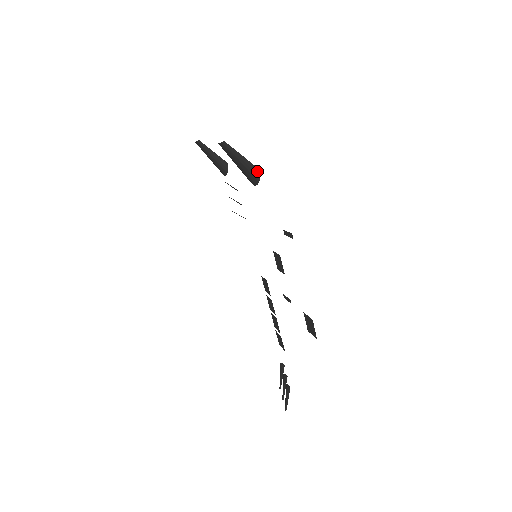
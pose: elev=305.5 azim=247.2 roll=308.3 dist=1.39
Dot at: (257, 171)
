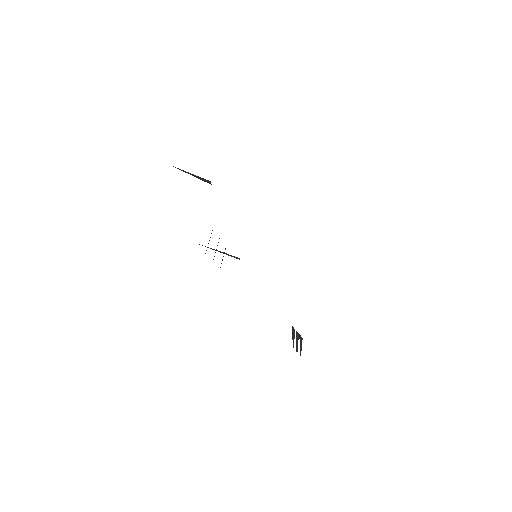
Dot at: (236, 257)
